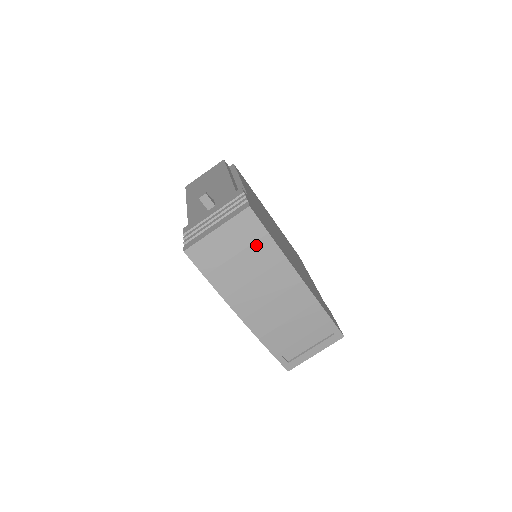
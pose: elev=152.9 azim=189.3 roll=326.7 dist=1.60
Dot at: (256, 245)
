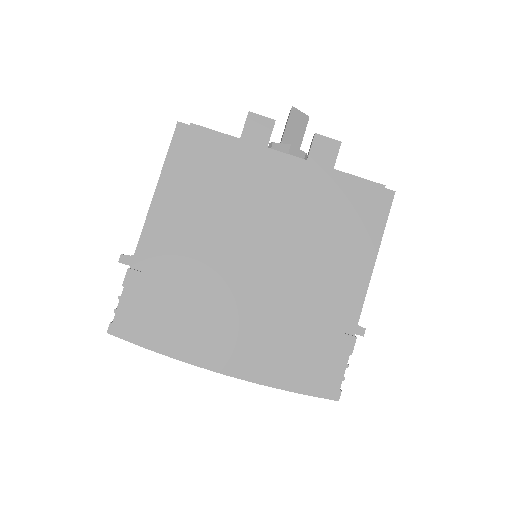
Dot at: occluded
